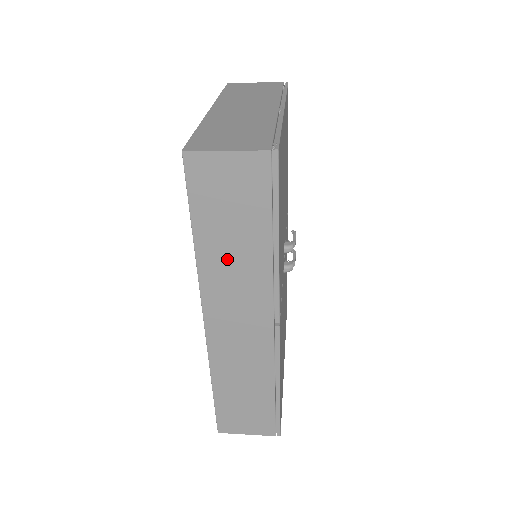
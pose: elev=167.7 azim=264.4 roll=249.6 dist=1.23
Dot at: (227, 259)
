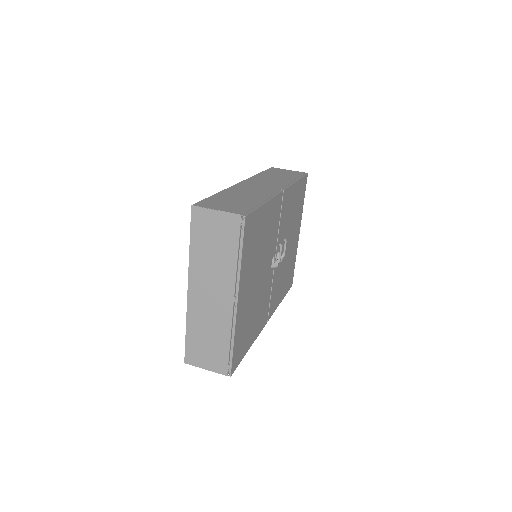
Dot at: occluded
